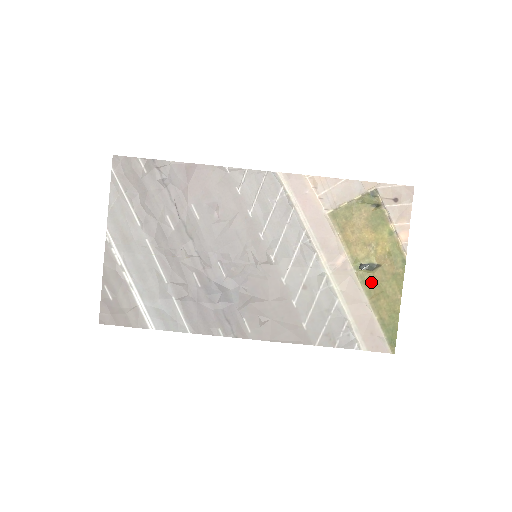
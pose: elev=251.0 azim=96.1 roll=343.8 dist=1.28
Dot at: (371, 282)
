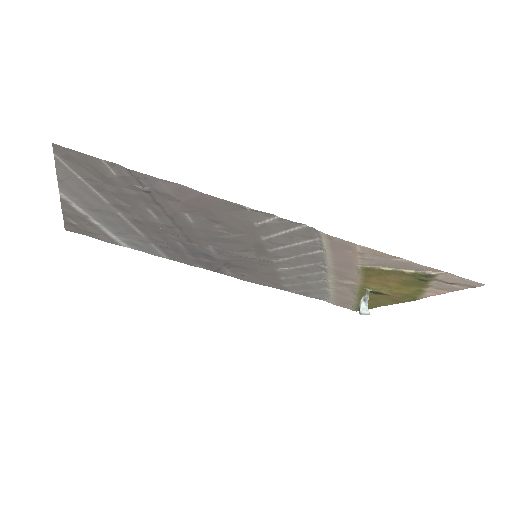
Dot at: (369, 296)
